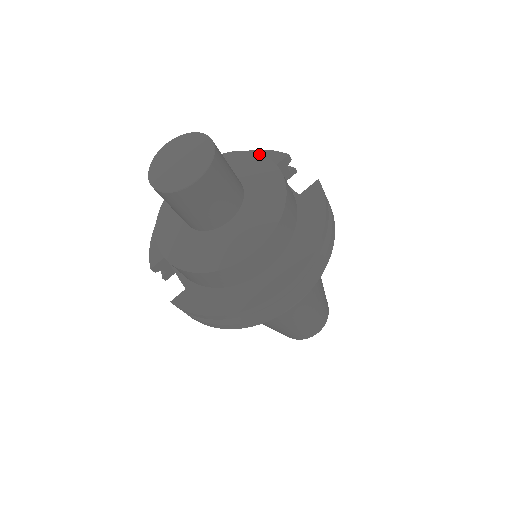
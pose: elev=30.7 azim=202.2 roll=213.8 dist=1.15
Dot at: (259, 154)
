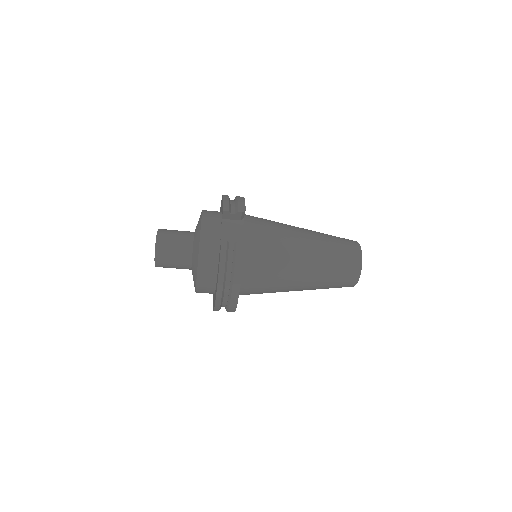
Dot at: (201, 221)
